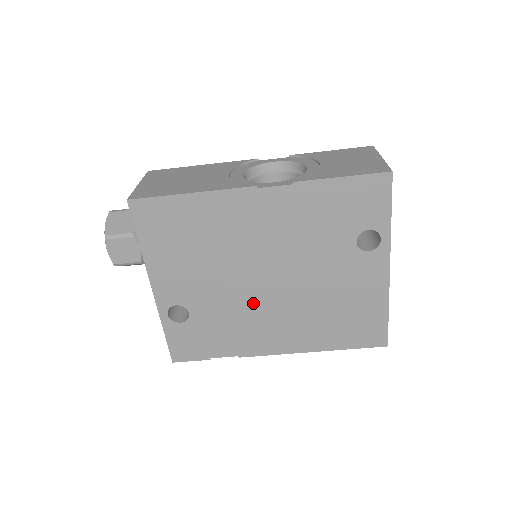
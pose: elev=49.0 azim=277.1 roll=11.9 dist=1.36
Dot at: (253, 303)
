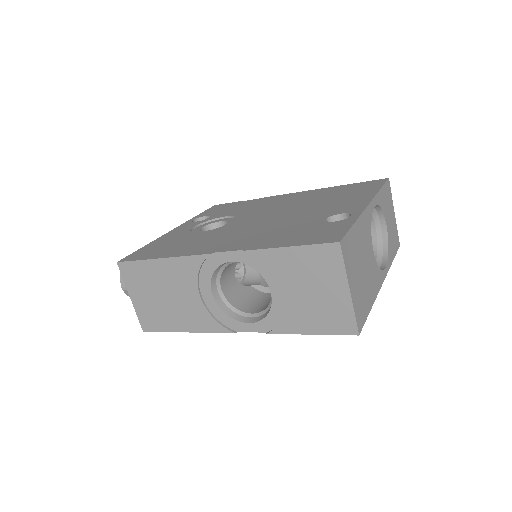
Dot at: occluded
